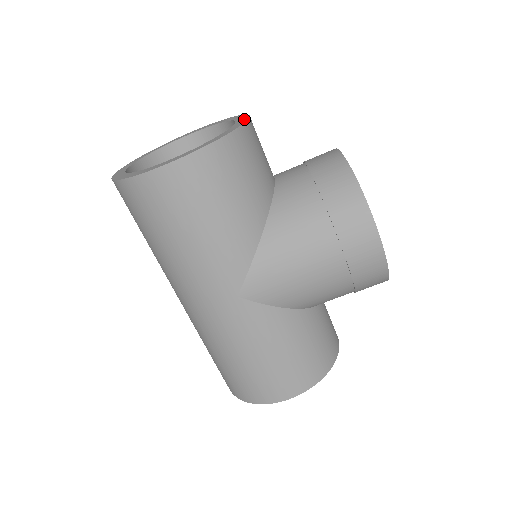
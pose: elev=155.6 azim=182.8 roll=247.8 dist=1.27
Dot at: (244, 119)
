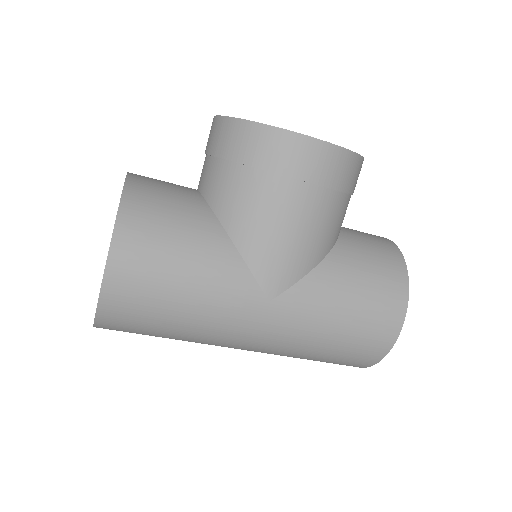
Dot at: occluded
